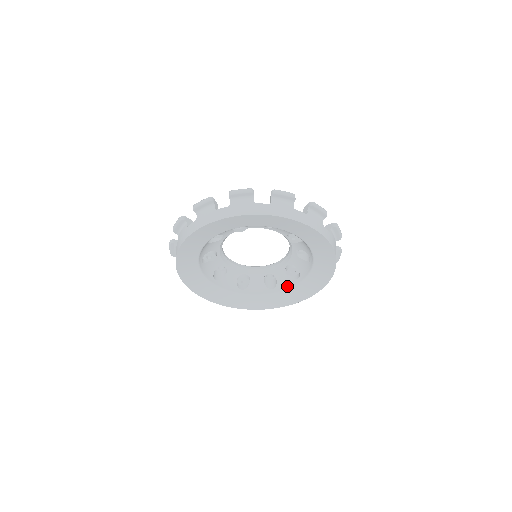
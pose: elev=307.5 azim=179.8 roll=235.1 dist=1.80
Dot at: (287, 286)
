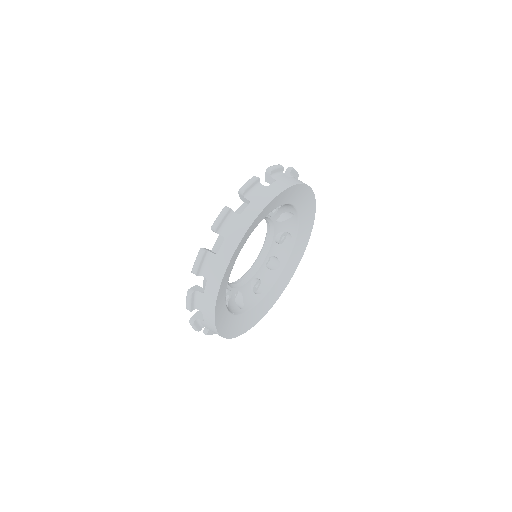
Dot at: (288, 252)
